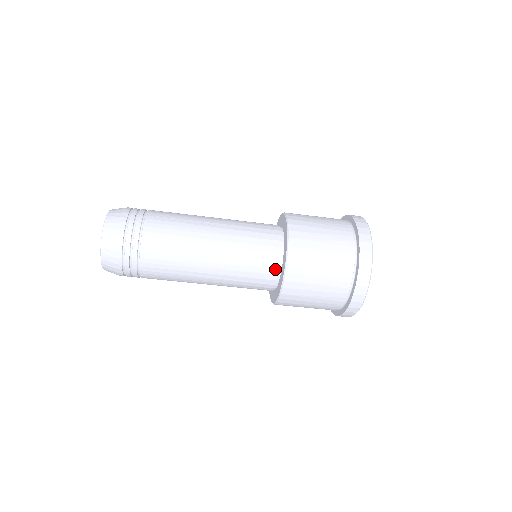
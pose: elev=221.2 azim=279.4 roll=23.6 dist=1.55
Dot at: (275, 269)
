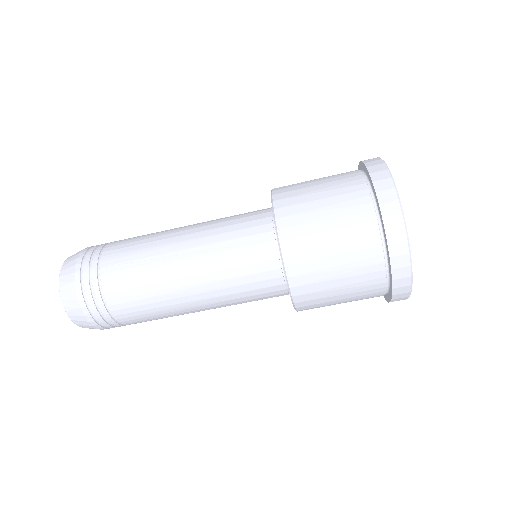
Dot at: (280, 286)
